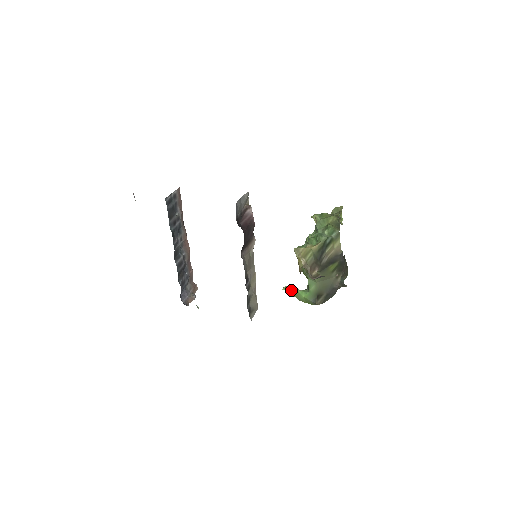
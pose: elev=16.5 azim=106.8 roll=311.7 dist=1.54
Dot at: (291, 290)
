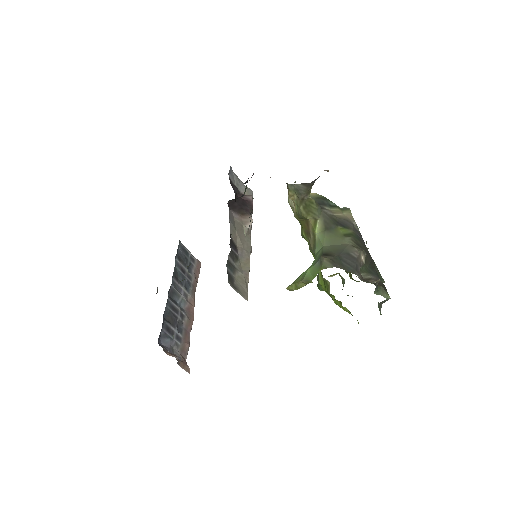
Dot at: (296, 280)
